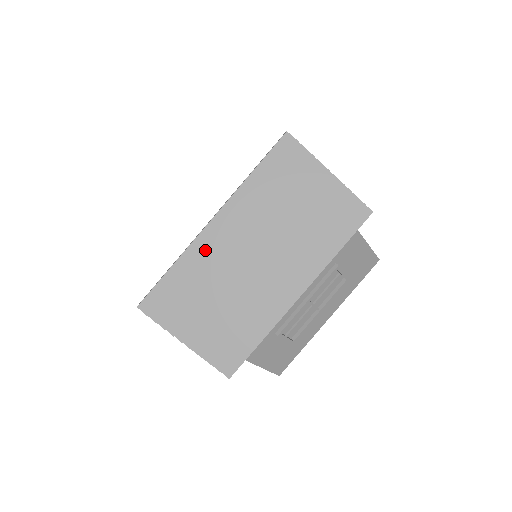
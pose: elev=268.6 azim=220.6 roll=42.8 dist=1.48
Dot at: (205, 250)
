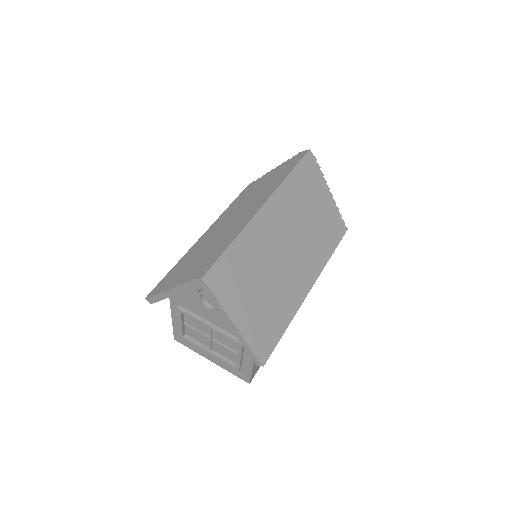
Dot at: (259, 232)
